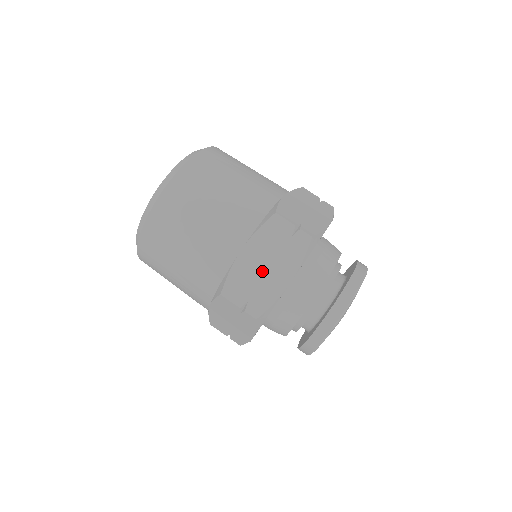
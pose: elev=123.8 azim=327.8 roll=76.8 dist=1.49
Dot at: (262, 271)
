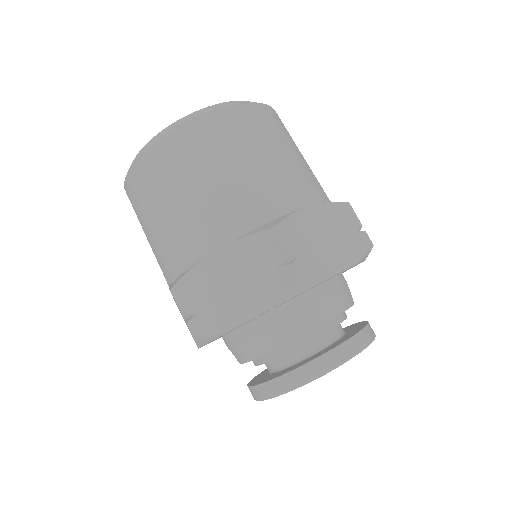
Dot at: (225, 289)
